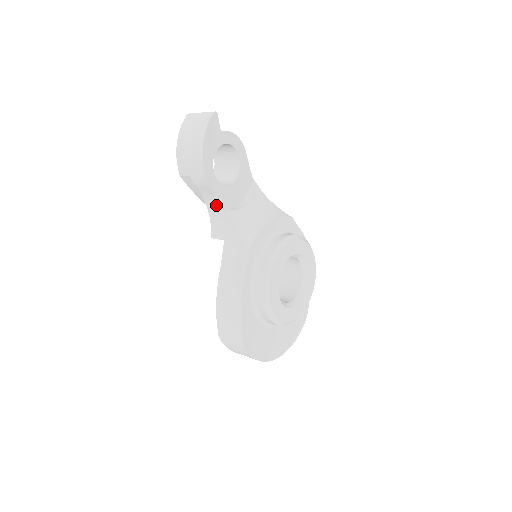
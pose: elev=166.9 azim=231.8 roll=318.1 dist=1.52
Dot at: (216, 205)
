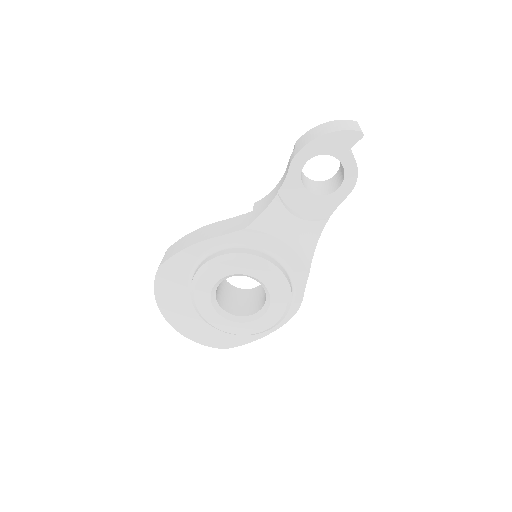
Dot at: (280, 185)
